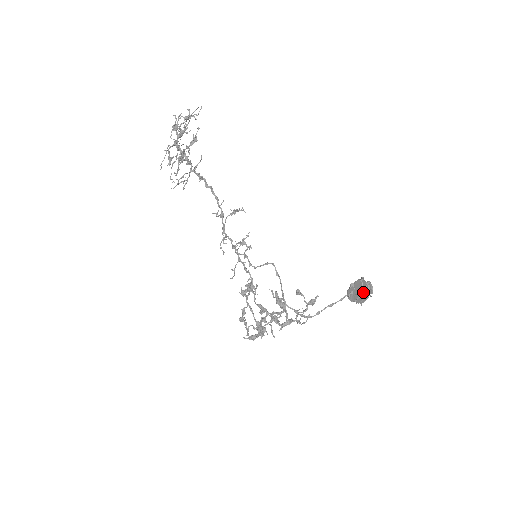
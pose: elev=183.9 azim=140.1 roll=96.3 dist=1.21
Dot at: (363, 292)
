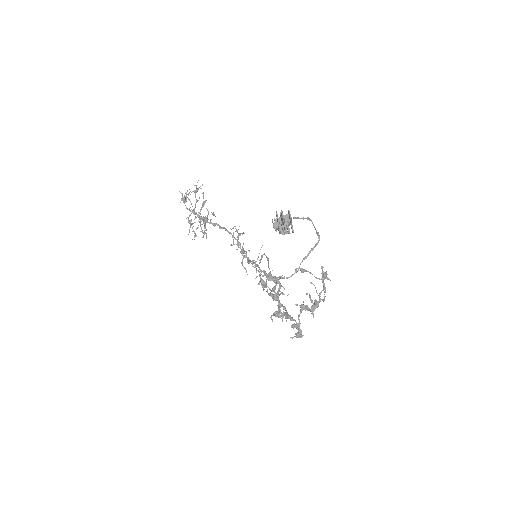
Dot at: (278, 219)
